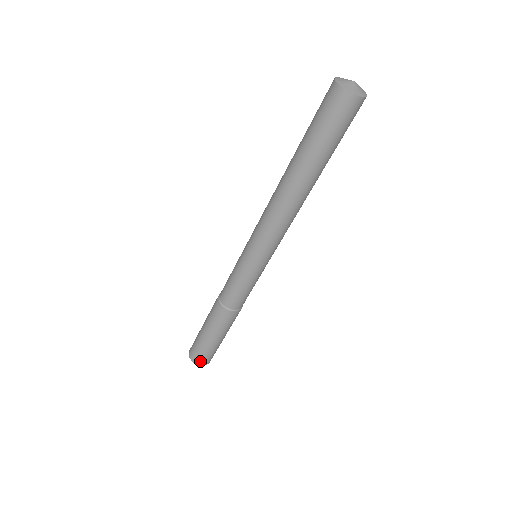
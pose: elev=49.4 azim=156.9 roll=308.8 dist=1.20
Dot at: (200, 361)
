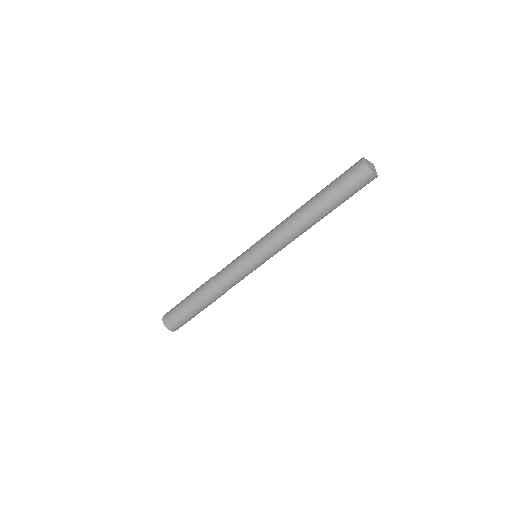
Dot at: (177, 329)
